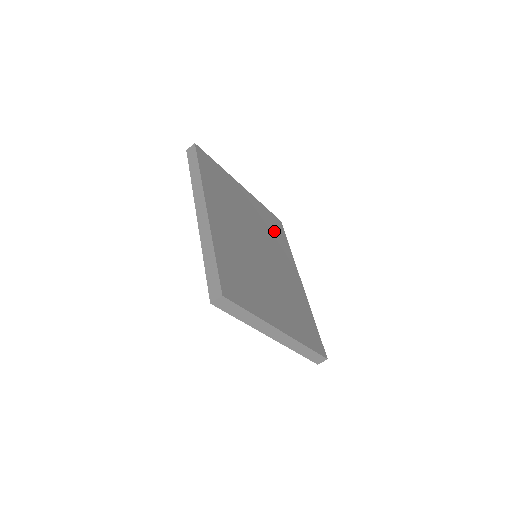
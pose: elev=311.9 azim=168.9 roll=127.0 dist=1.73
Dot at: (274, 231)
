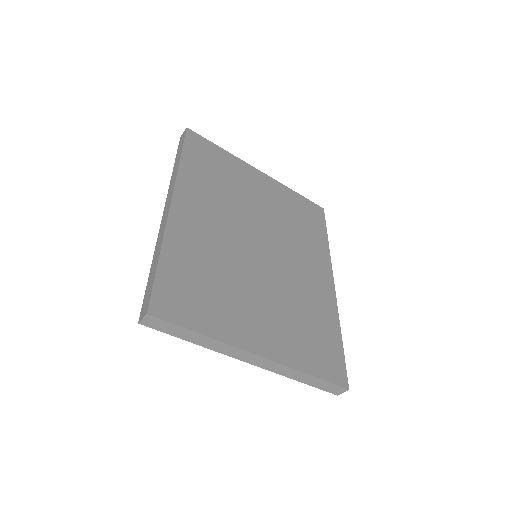
Dot at: (303, 222)
